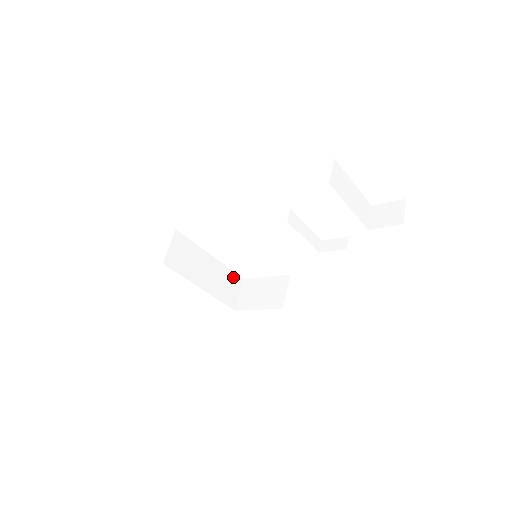
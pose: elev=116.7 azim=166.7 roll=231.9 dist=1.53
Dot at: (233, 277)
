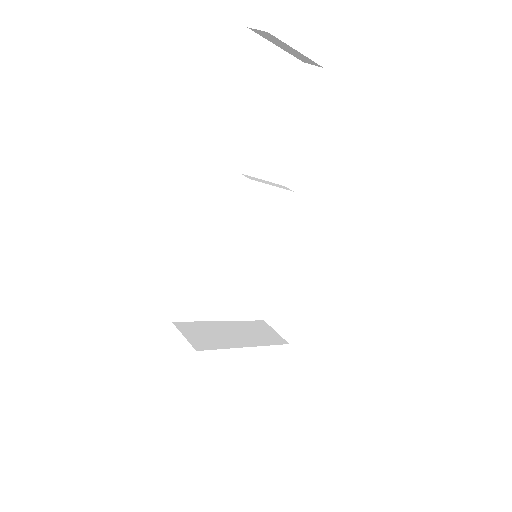
Dot at: (255, 324)
